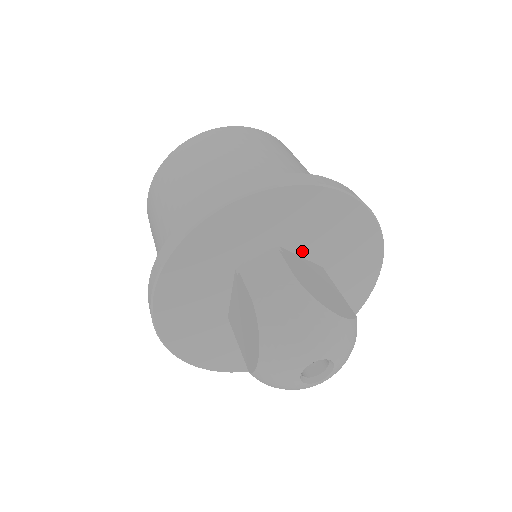
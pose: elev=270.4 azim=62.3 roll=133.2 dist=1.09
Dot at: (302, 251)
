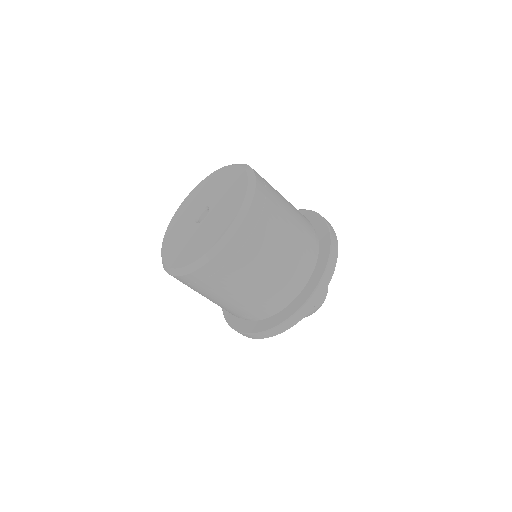
Dot at: occluded
